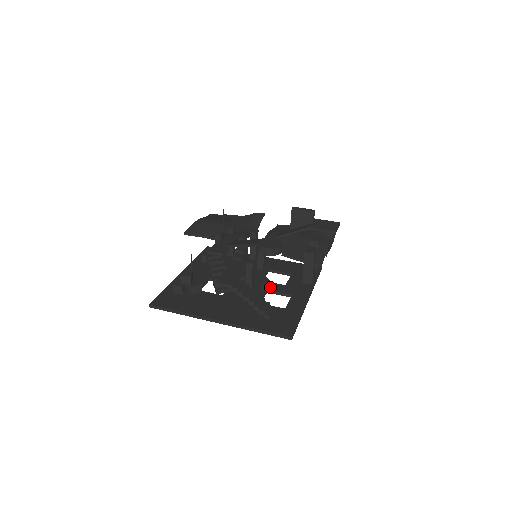
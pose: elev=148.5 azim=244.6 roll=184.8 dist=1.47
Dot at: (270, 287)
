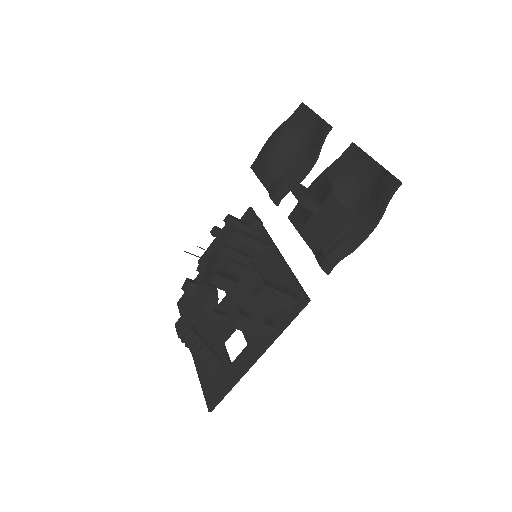
Dot at: occluded
